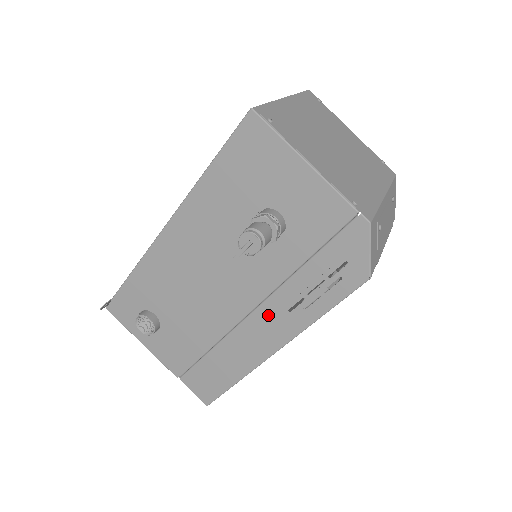
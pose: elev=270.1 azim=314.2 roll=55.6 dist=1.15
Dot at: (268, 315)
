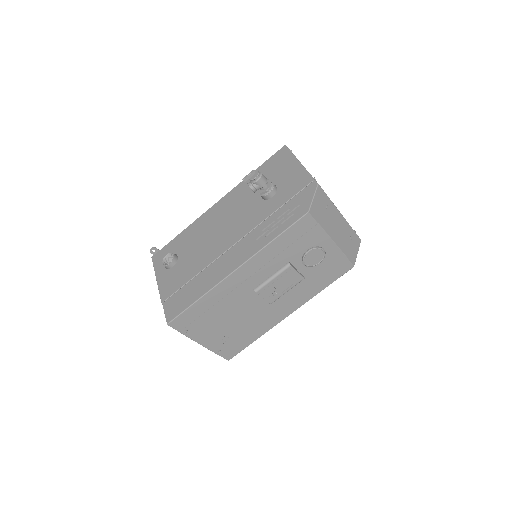
Dot at: (244, 244)
